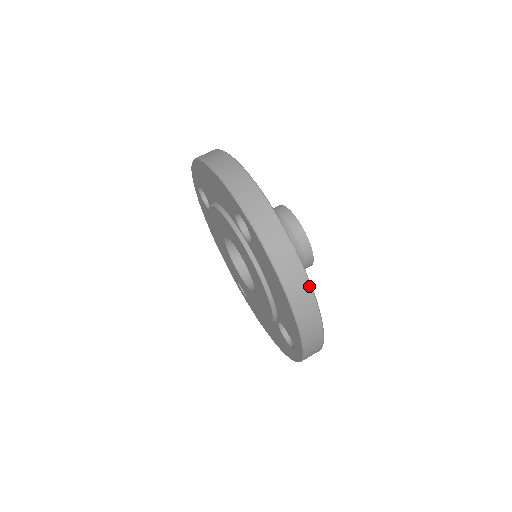
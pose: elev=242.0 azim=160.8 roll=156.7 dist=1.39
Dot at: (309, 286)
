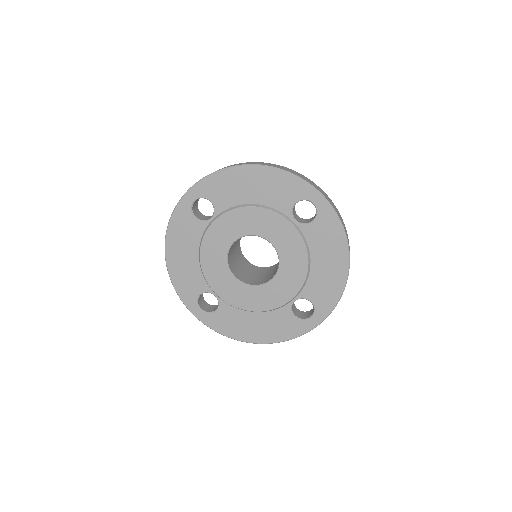
Dot at: occluded
